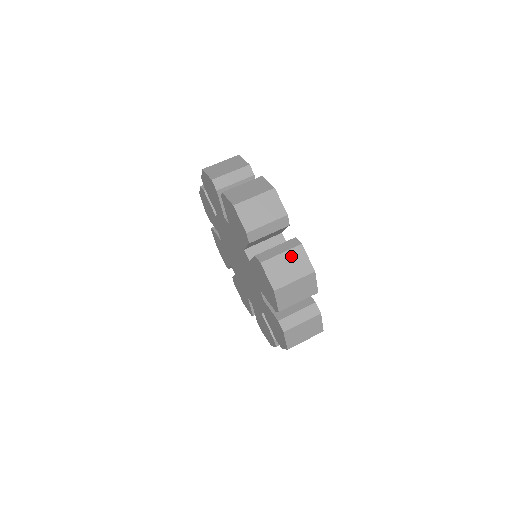
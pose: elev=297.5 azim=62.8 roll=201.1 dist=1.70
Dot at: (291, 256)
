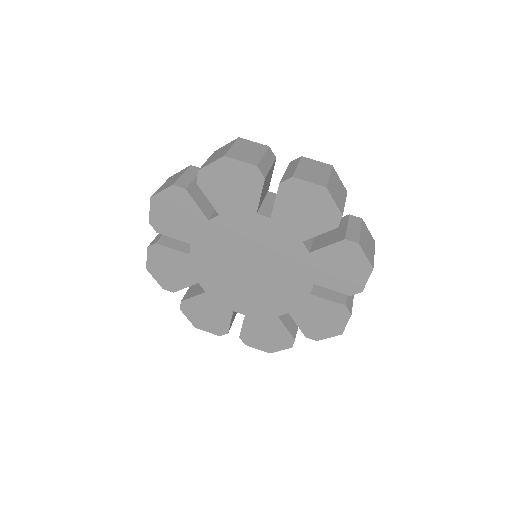
Dot at: (364, 232)
